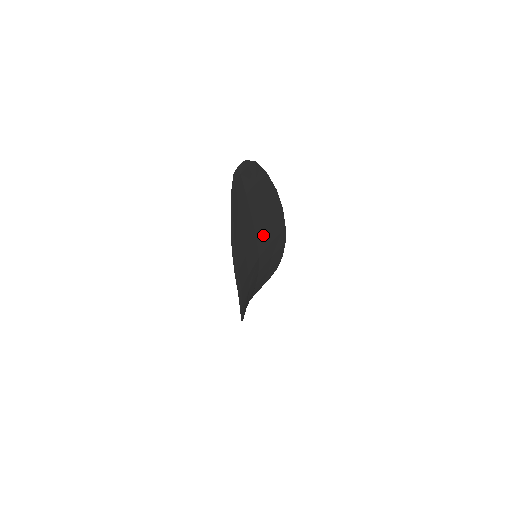
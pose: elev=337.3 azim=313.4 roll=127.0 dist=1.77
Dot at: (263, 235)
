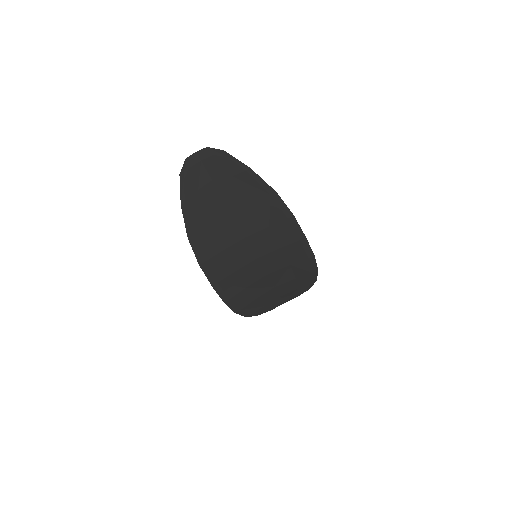
Dot at: (259, 236)
